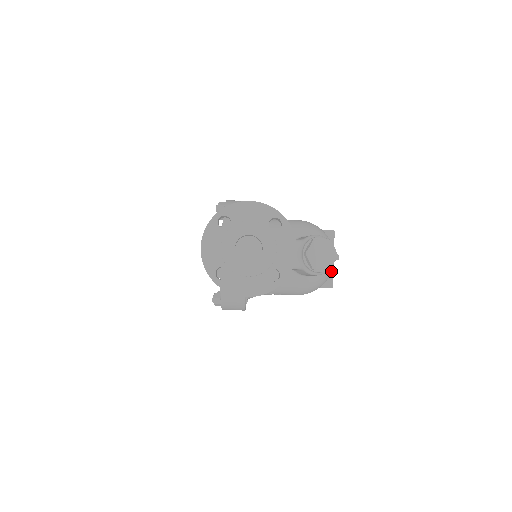
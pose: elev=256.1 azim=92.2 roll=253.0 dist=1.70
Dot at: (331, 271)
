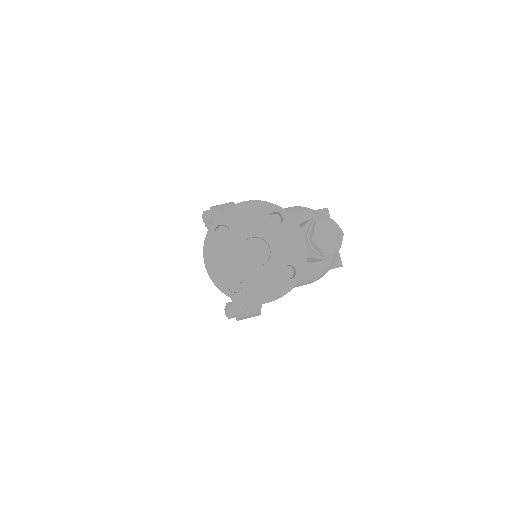
Dot at: occluded
